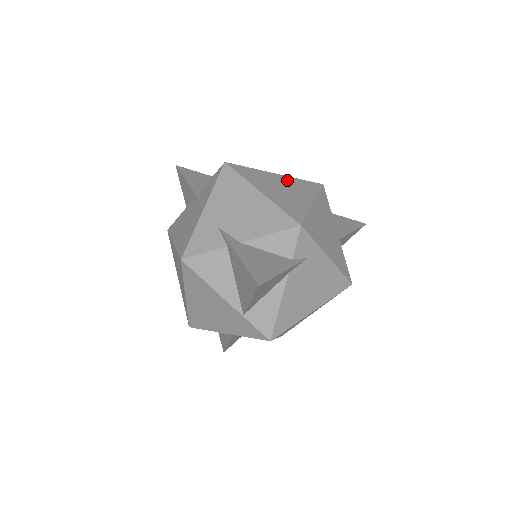
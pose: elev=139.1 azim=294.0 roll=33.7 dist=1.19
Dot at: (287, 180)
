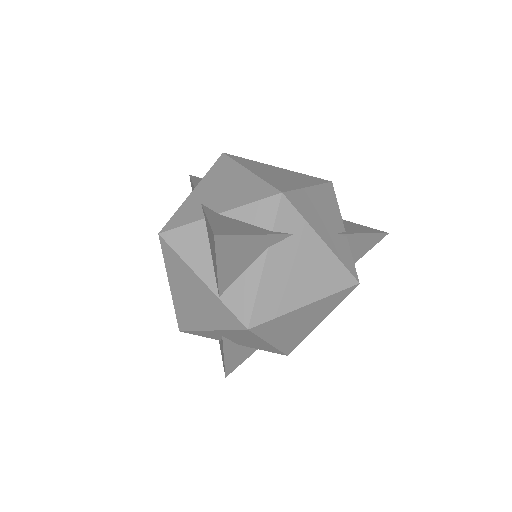
Dot at: (288, 172)
